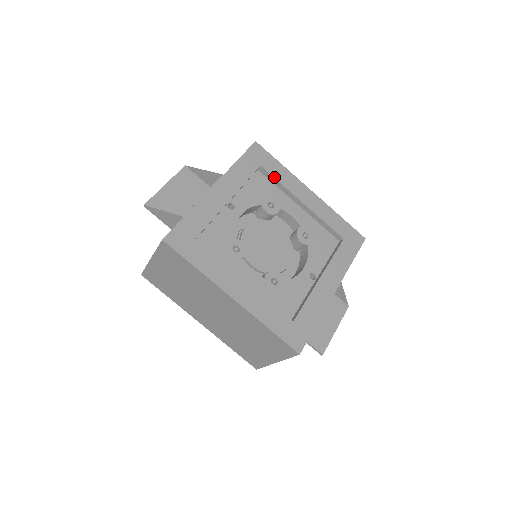
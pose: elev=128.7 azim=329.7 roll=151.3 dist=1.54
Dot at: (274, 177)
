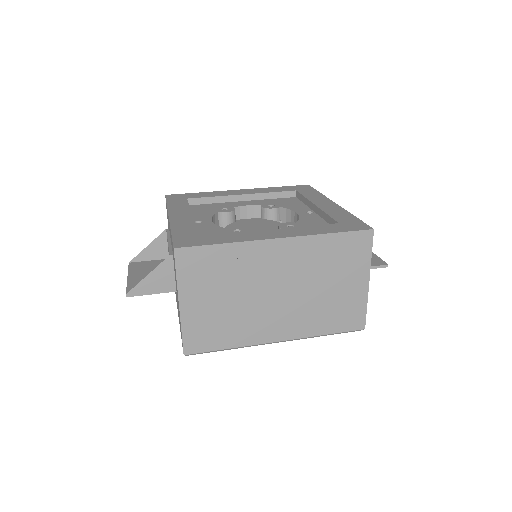
Dot at: (205, 197)
